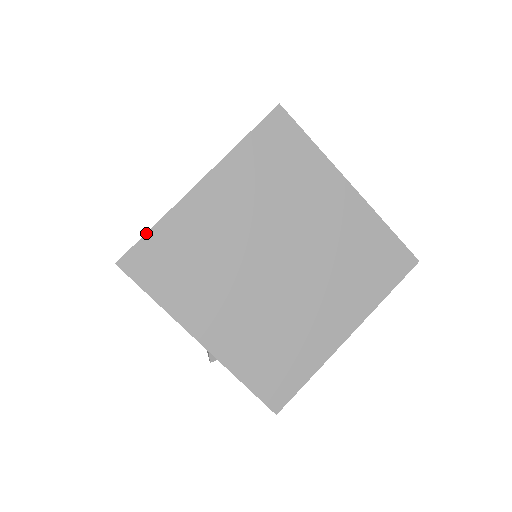
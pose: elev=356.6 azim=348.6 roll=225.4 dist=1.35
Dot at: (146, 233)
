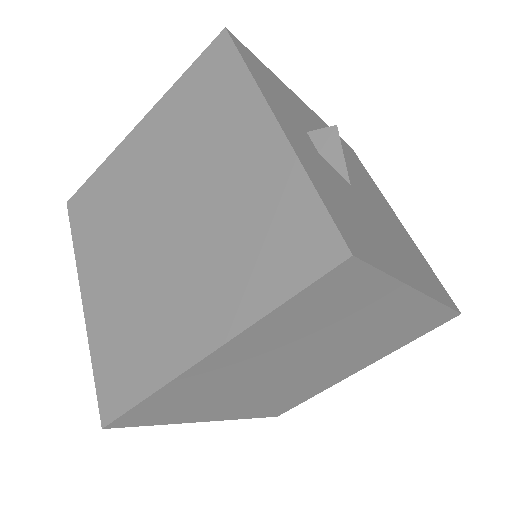
Dot at: (136, 405)
